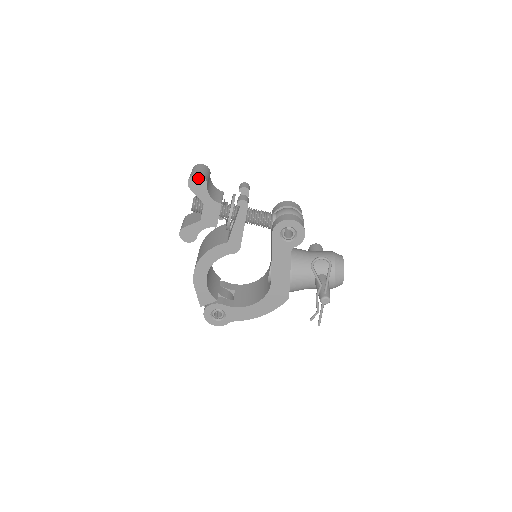
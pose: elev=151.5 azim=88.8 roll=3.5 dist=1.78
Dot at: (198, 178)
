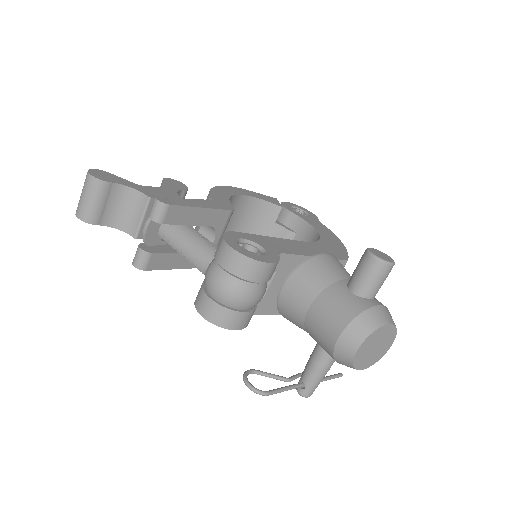
Dot at: (82, 217)
